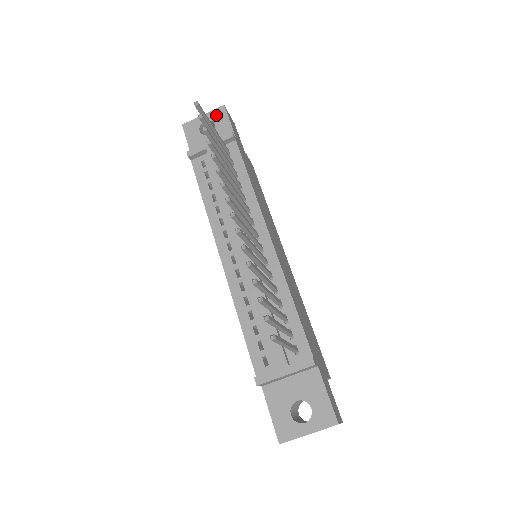
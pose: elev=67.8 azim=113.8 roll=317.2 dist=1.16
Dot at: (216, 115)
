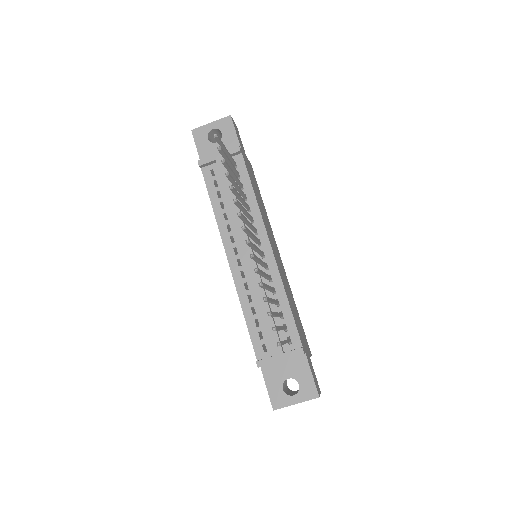
Dot at: (223, 124)
